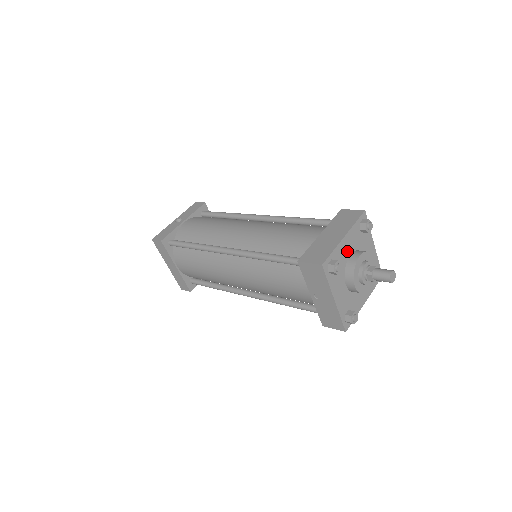
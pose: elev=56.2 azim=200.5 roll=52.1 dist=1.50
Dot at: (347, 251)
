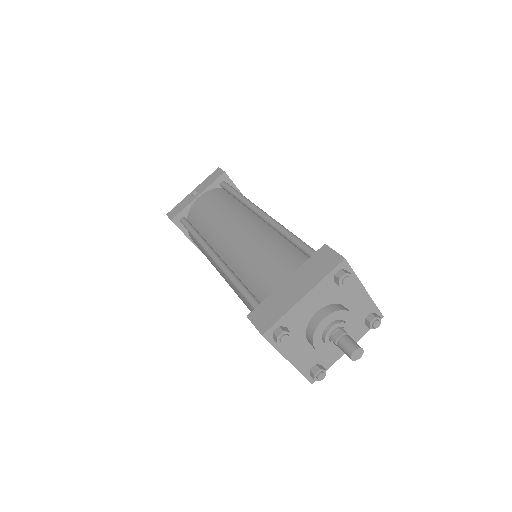
Dot at: (310, 310)
